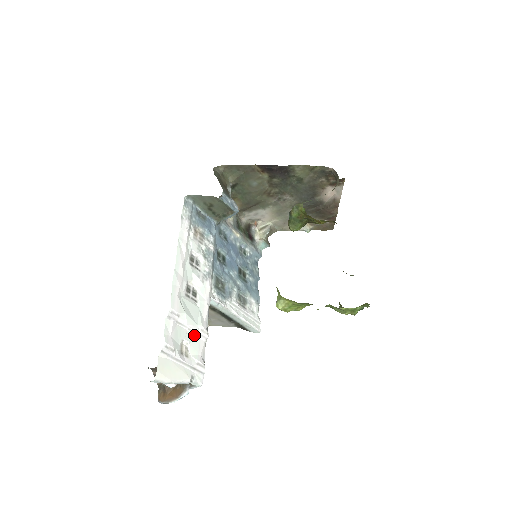
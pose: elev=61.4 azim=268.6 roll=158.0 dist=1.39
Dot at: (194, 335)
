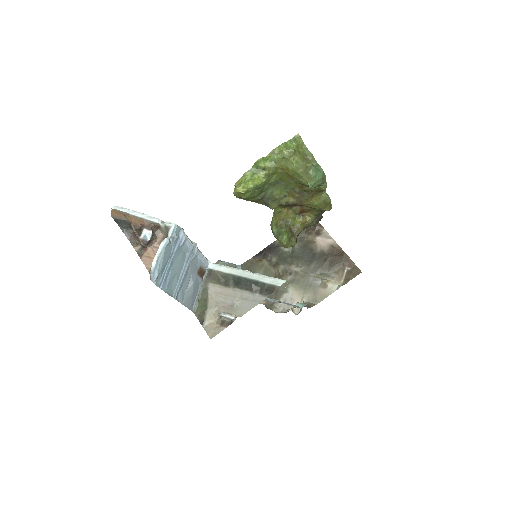
Dot at: occluded
